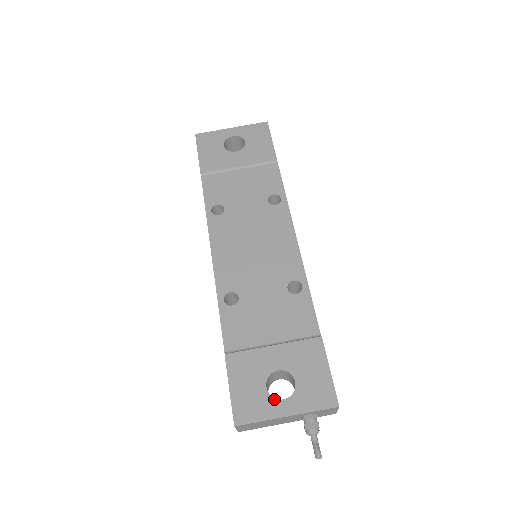
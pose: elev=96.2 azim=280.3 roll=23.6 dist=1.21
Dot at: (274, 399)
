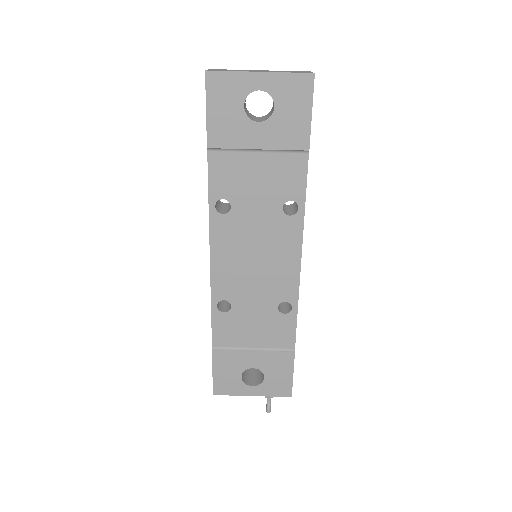
Dot at: (245, 385)
